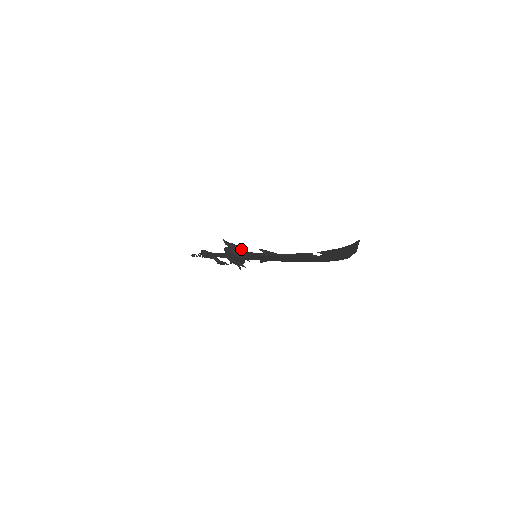
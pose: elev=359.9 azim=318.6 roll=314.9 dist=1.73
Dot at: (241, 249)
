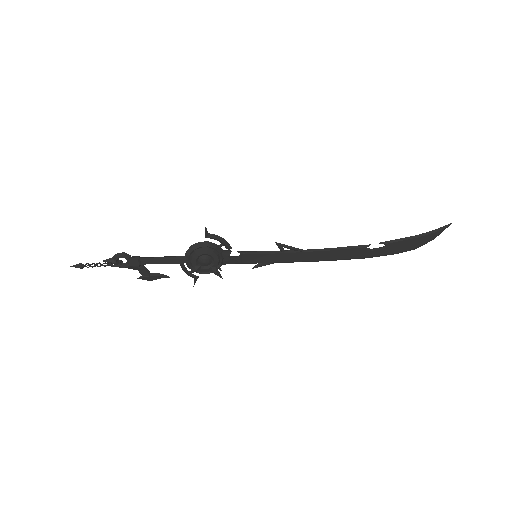
Dot at: (229, 245)
